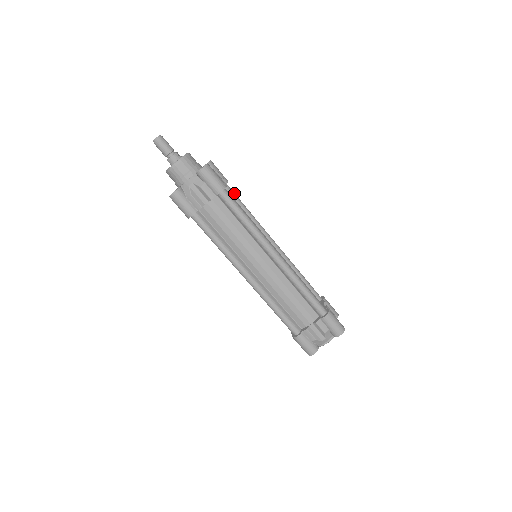
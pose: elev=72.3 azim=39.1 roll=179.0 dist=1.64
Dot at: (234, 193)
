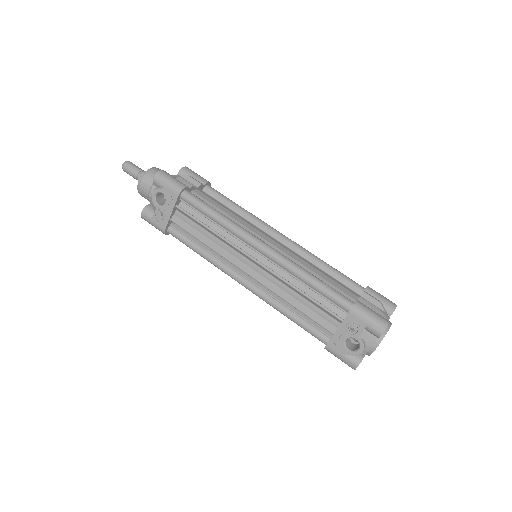
Dot at: occluded
